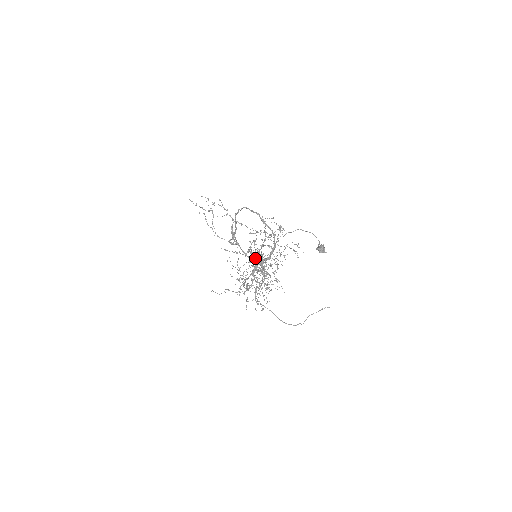
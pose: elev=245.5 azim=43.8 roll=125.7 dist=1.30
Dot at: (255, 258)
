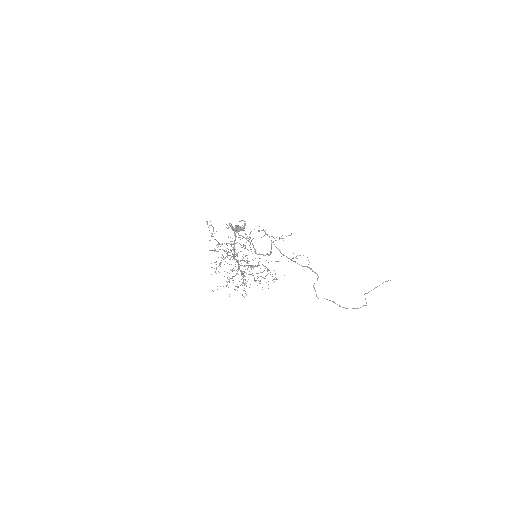
Dot at: occluded
